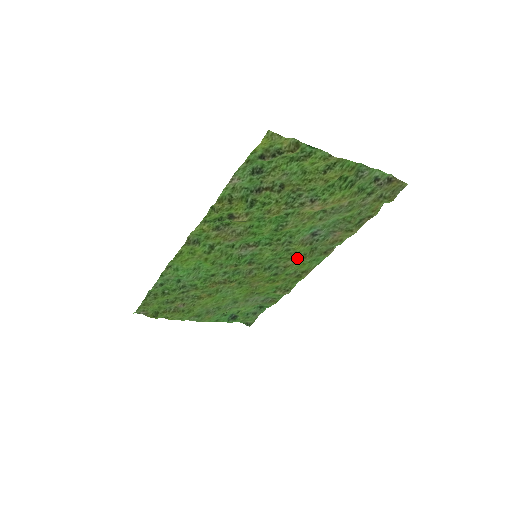
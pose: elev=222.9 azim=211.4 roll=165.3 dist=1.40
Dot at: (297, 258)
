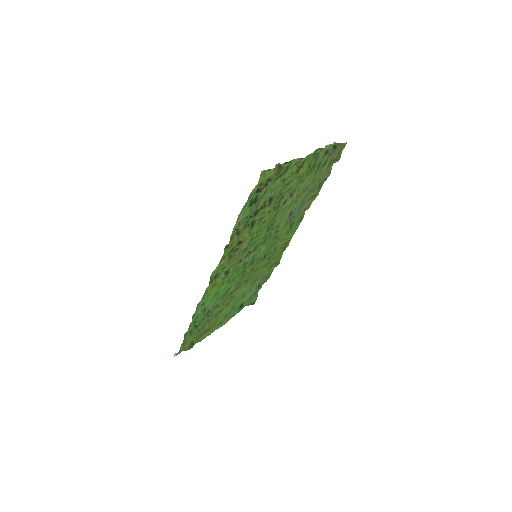
Dot at: (282, 238)
